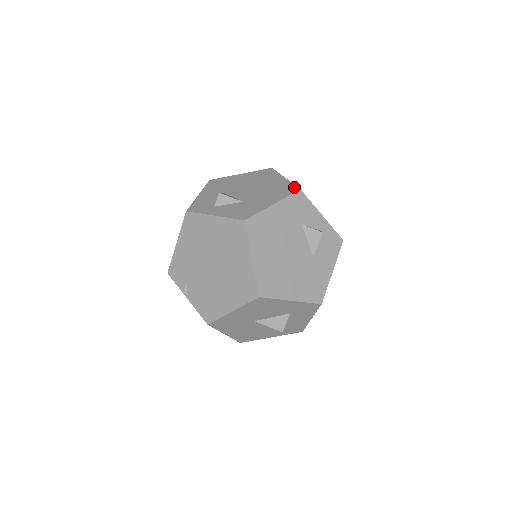
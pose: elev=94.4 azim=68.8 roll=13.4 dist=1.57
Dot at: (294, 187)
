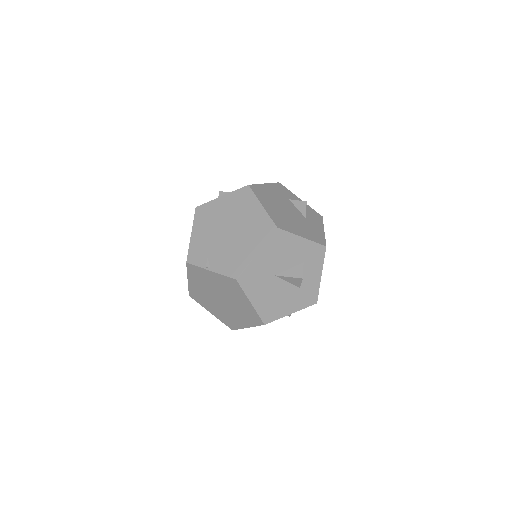
Dot at: occluded
